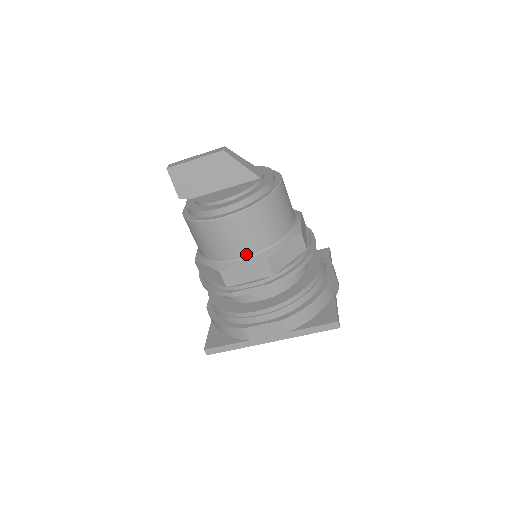
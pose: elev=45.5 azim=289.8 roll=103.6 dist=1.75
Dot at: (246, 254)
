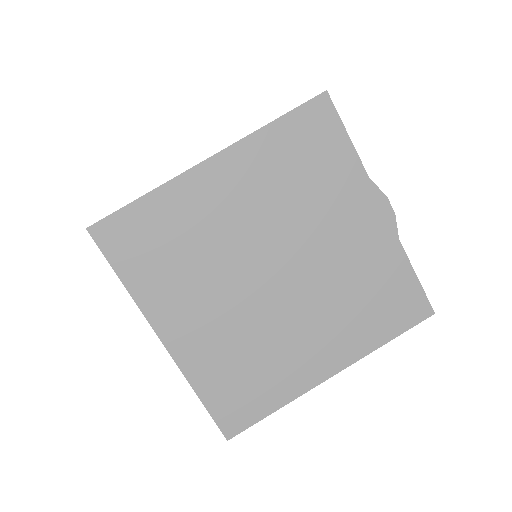
Dot at: occluded
